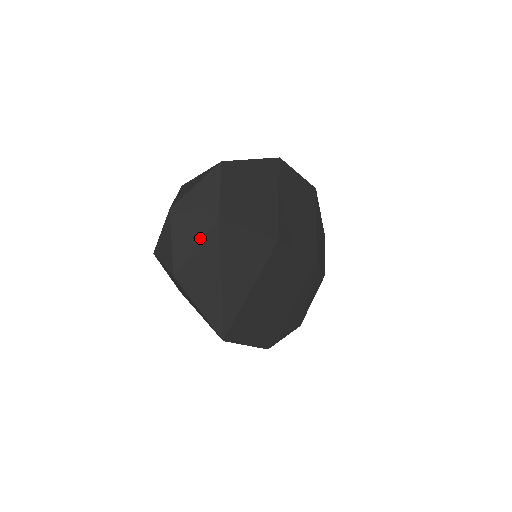
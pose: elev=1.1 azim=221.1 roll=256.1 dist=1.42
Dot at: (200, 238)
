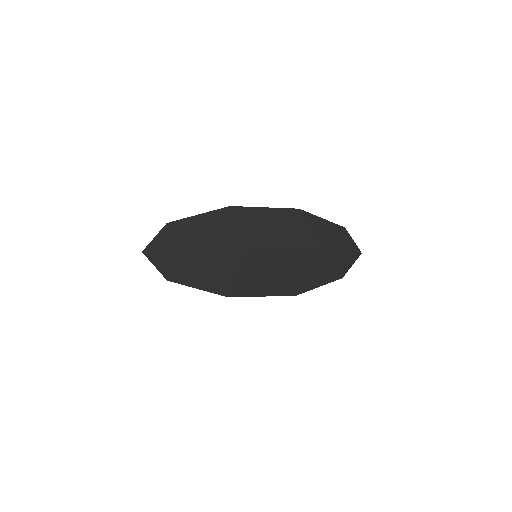
Dot at: occluded
